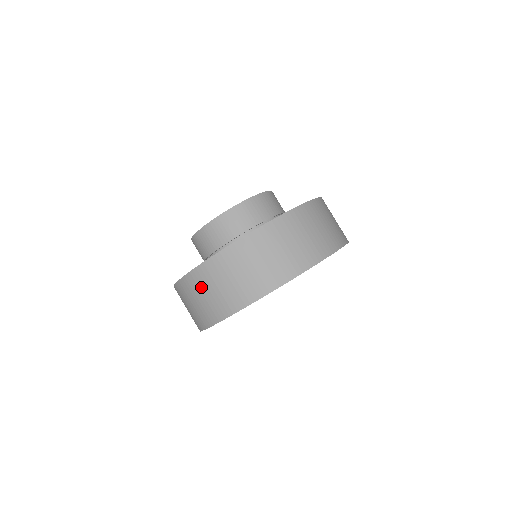
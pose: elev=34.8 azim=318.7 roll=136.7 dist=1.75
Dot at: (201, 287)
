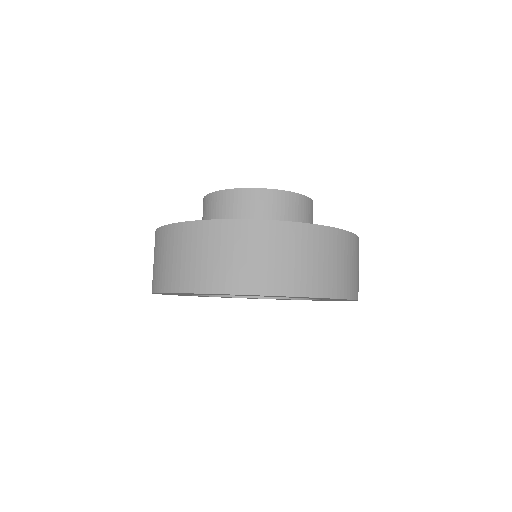
Dot at: (238, 243)
